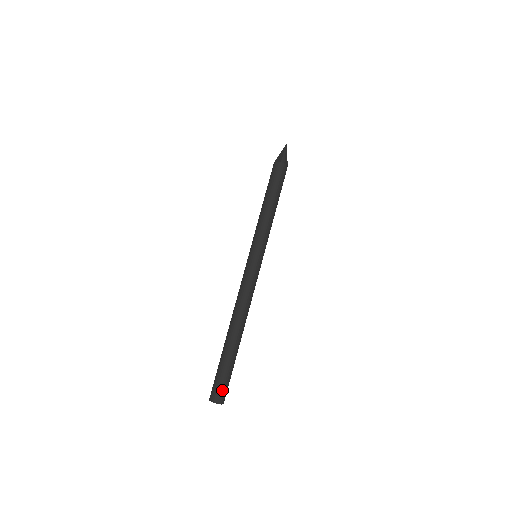
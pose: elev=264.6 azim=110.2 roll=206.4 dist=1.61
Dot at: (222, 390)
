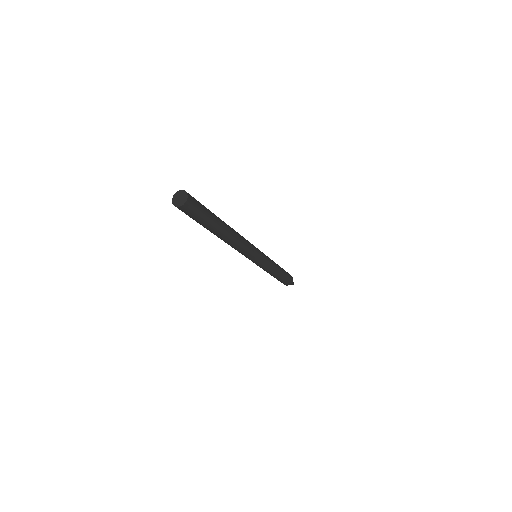
Dot at: (196, 200)
